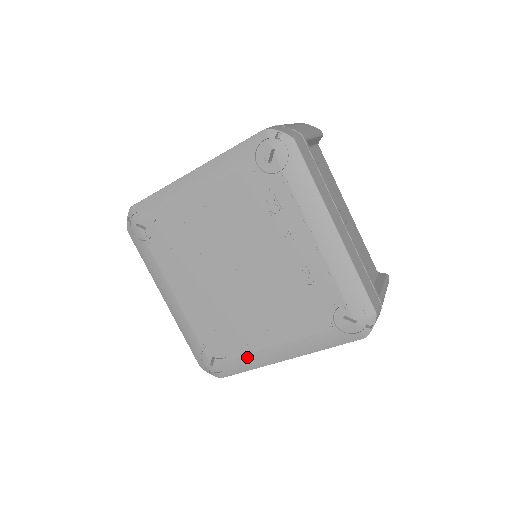
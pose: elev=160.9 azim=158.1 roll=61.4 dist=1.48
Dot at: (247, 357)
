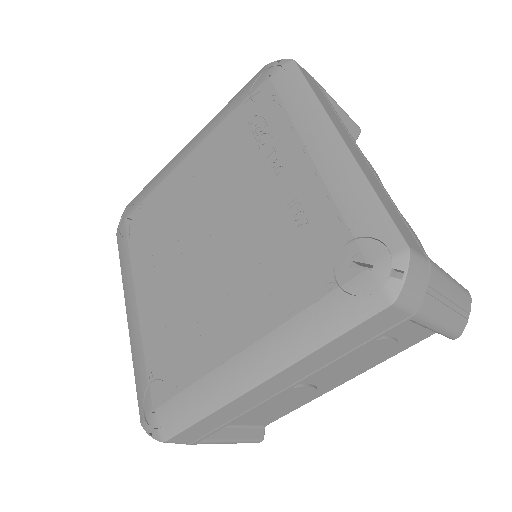
Dot at: (202, 384)
